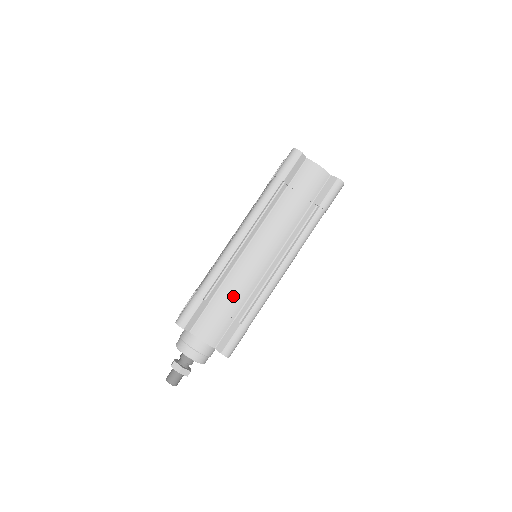
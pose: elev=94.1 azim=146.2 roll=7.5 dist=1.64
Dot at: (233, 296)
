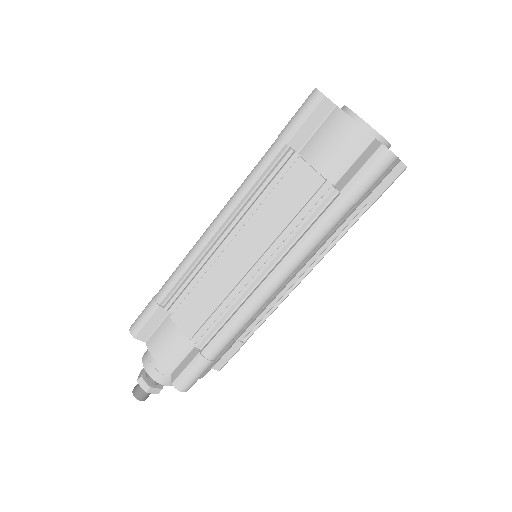
Dot at: (244, 331)
